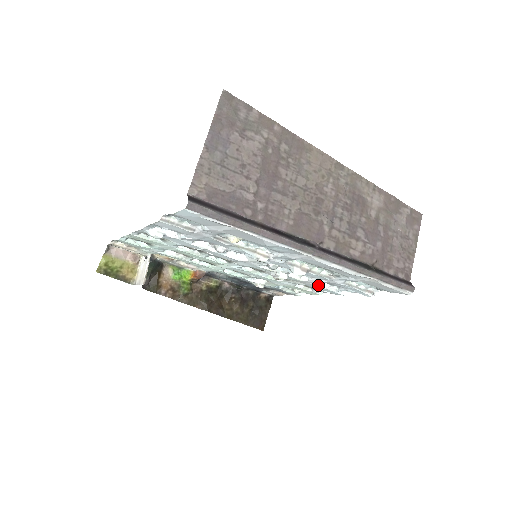
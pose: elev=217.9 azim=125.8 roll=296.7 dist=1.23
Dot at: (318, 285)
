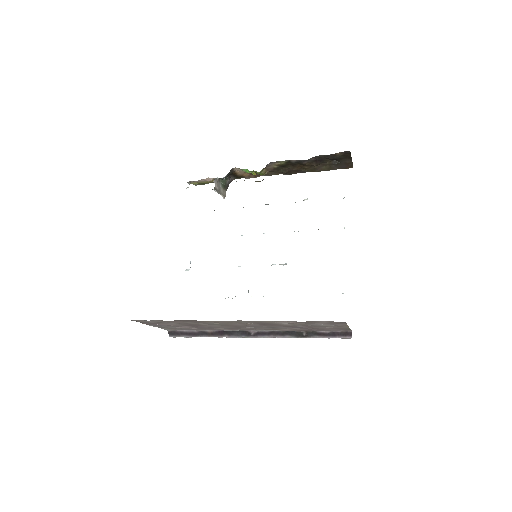
Dot at: occluded
